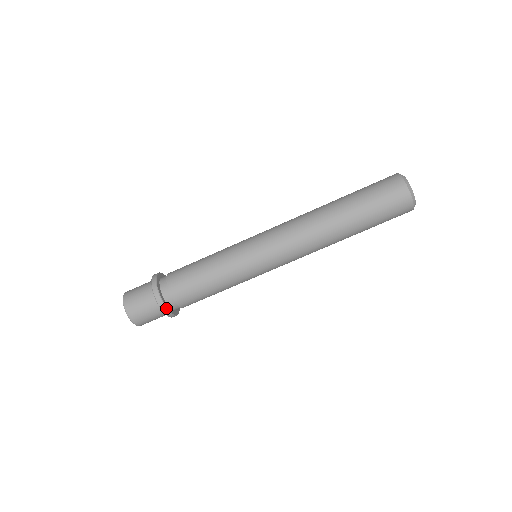
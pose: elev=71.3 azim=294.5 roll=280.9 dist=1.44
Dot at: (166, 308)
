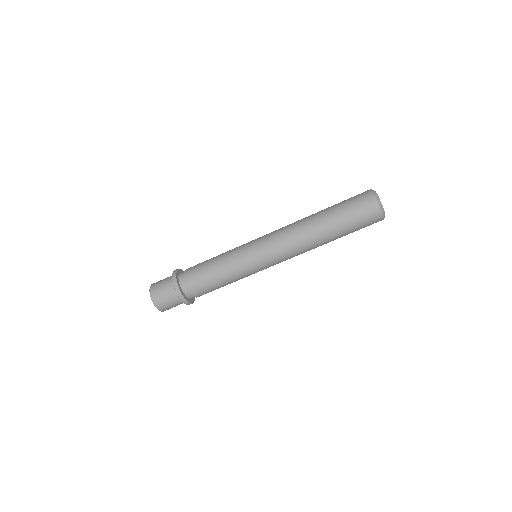
Dot at: (185, 299)
